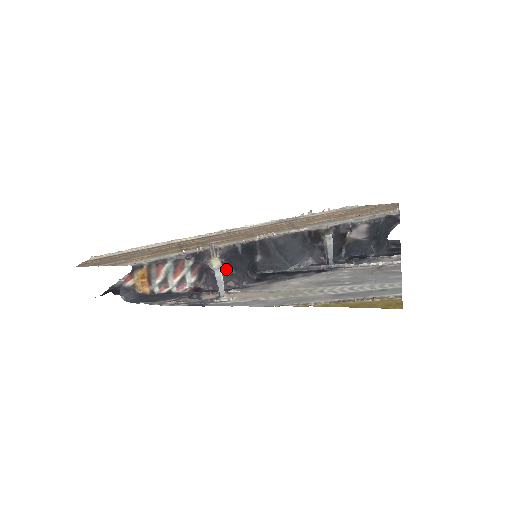
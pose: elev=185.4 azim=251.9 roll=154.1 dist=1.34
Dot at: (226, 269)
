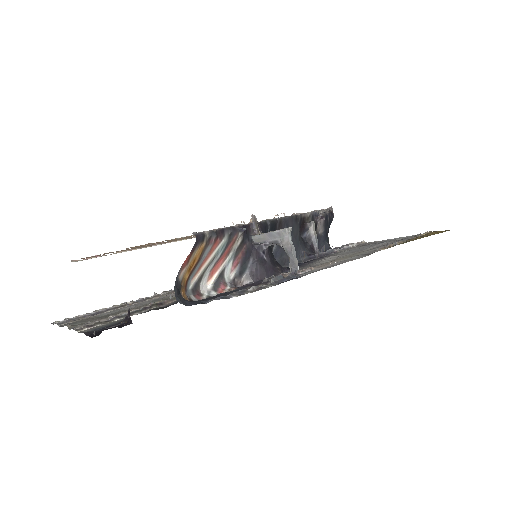
Dot at: (268, 251)
